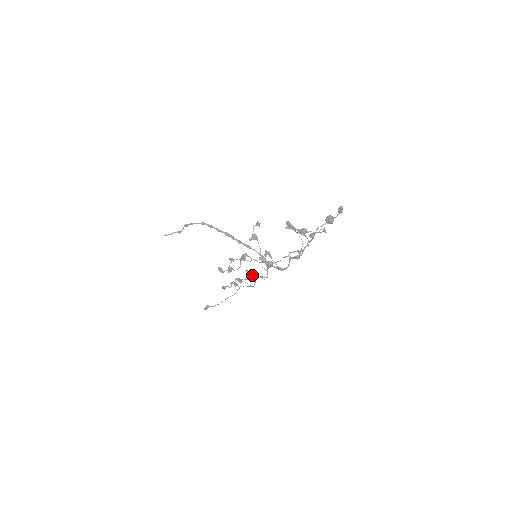
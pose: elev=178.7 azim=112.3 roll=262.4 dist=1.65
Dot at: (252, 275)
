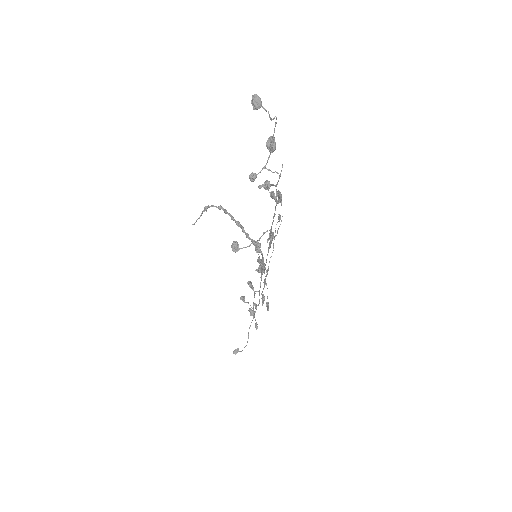
Dot at: (252, 288)
